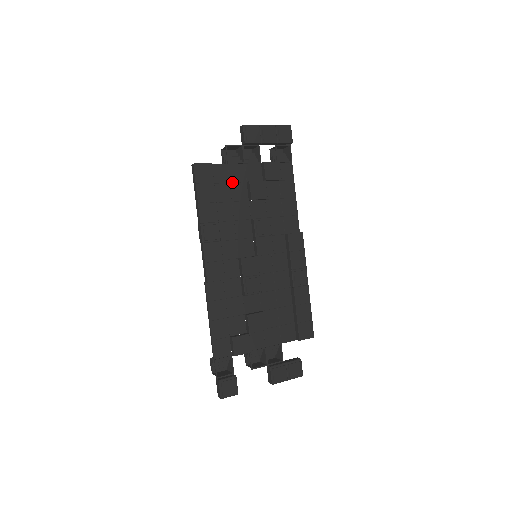
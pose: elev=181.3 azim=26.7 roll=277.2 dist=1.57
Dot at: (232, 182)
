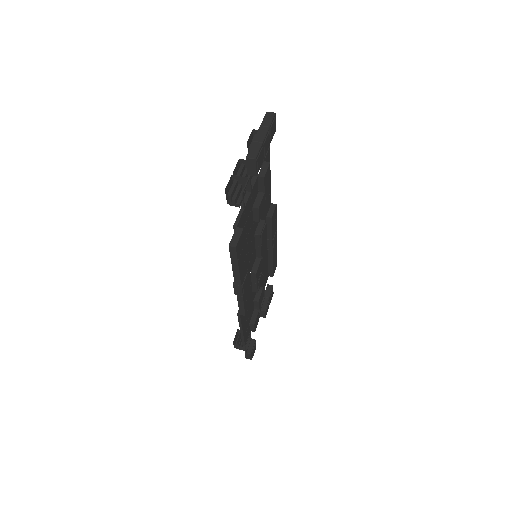
Dot at: (246, 221)
